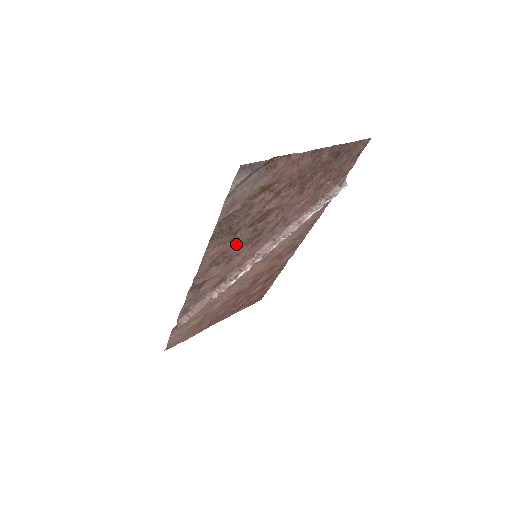
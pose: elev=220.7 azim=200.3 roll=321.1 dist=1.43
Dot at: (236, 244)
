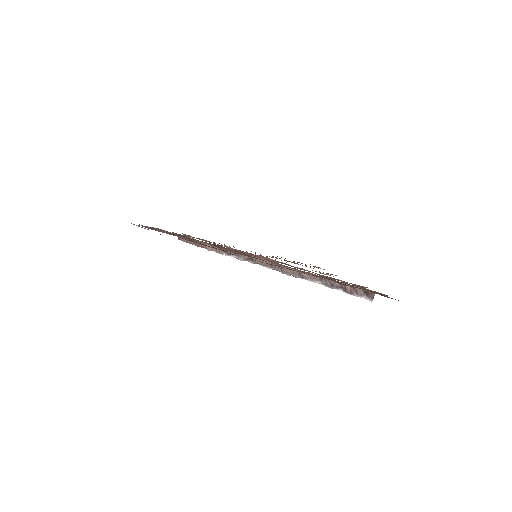
Dot at: occluded
